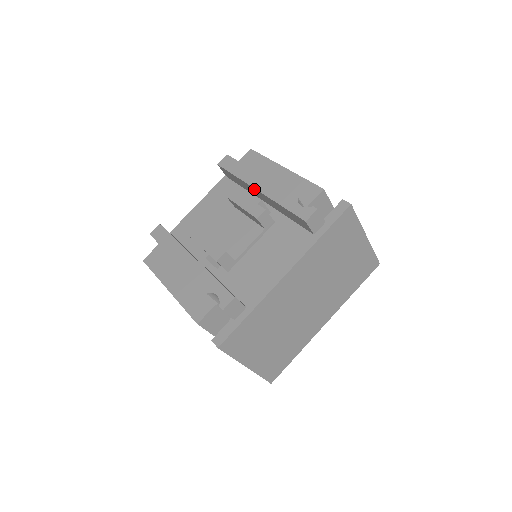
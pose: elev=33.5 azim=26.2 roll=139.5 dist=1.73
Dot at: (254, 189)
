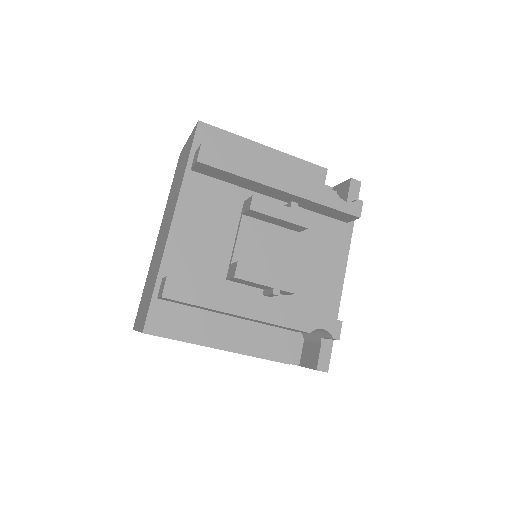
Dot at: (276, 190)
